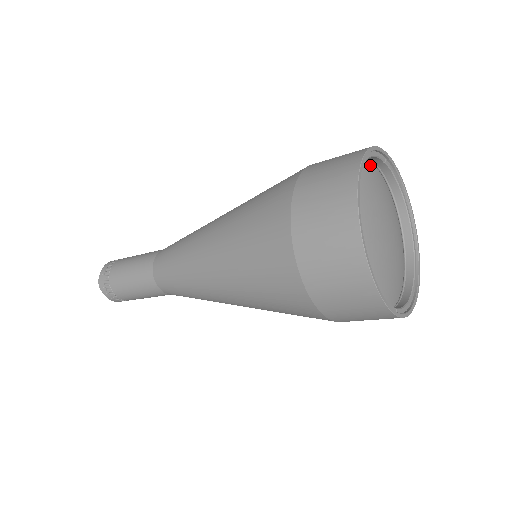
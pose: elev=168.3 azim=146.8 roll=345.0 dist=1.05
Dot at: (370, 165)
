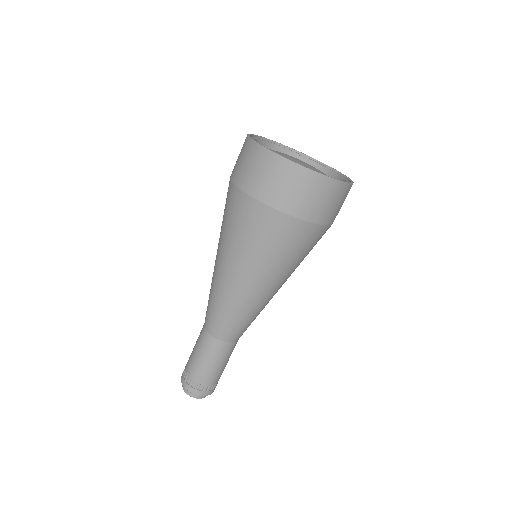
Dot at: occluded
